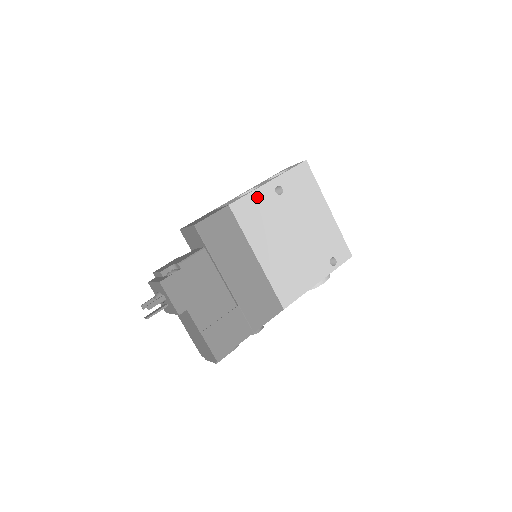
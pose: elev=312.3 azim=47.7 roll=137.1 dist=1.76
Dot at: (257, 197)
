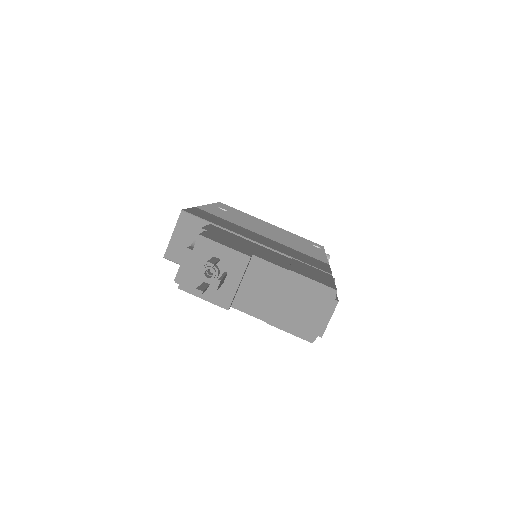
Dot at: occluded
